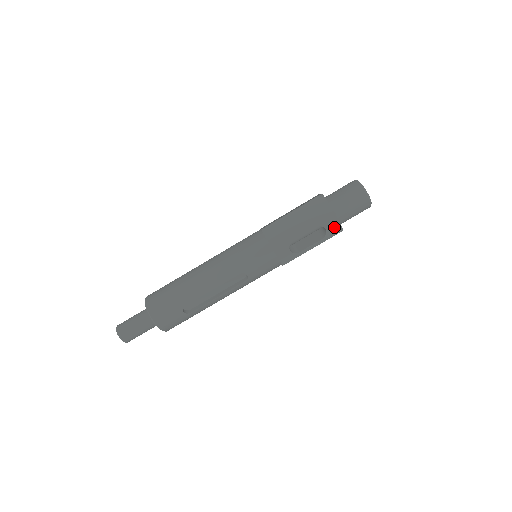
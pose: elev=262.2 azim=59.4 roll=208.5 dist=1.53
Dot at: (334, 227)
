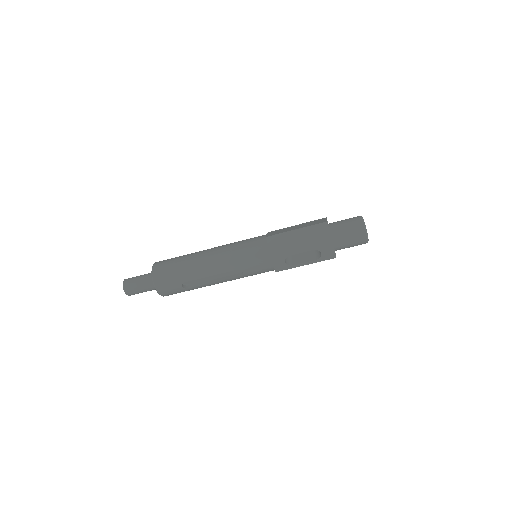
Dot at: (329, 253)
